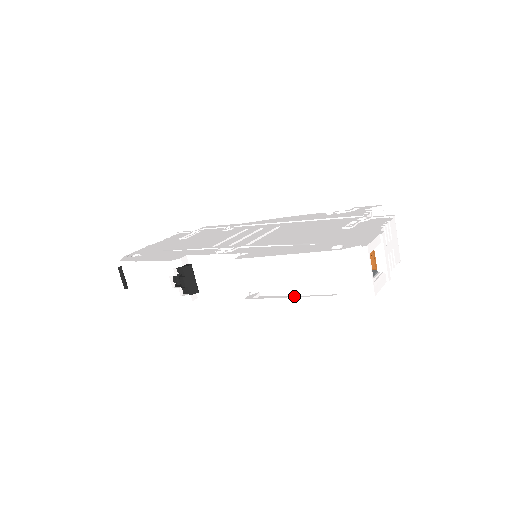
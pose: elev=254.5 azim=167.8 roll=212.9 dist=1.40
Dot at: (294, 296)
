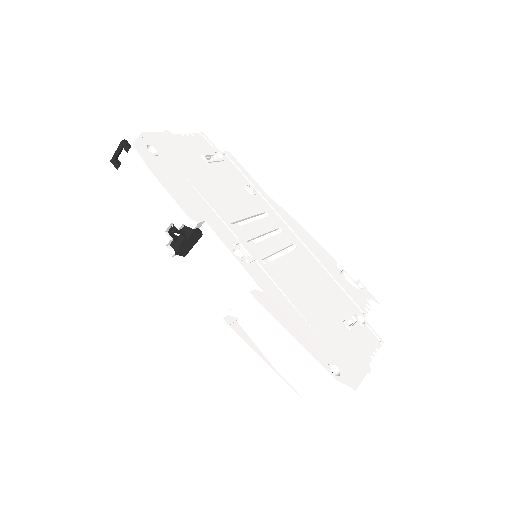
Dot at: (265, 359)
